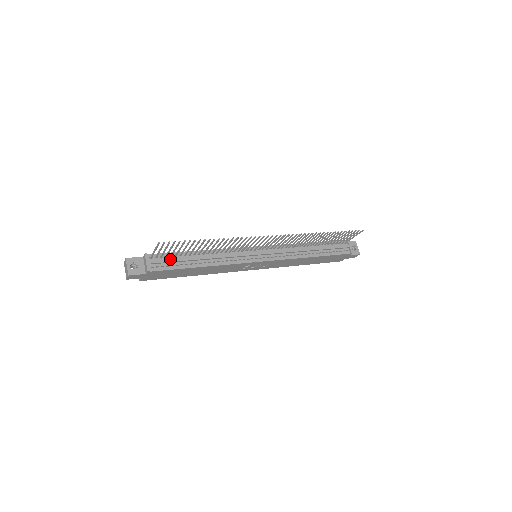
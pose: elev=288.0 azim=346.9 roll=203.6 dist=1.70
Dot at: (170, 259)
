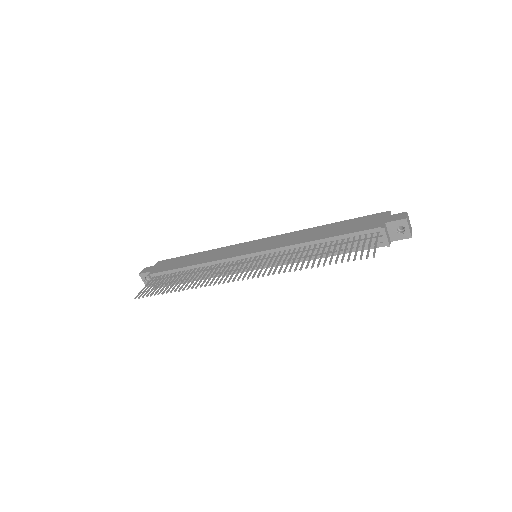
Dot at: occluded
